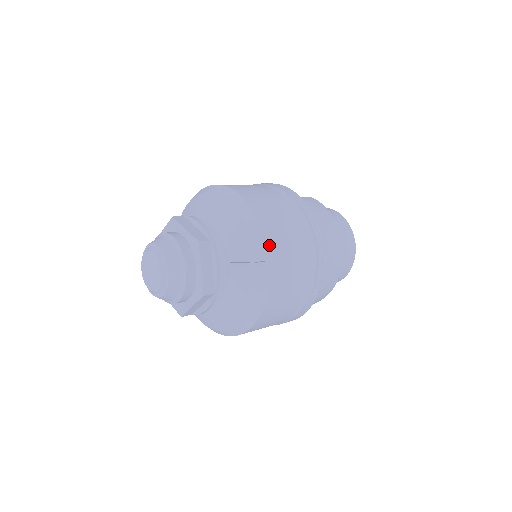
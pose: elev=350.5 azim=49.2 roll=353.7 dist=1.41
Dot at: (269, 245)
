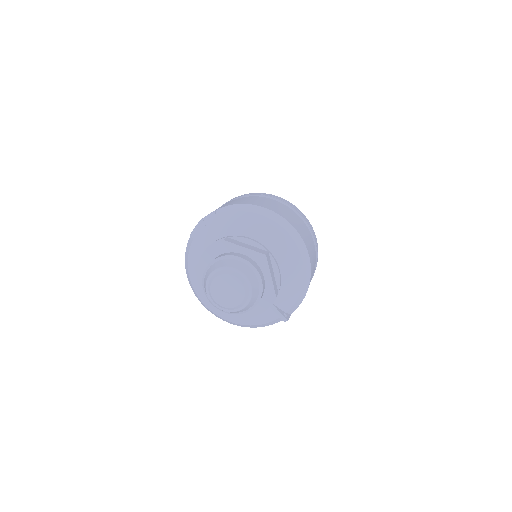
Dot at: occluded
